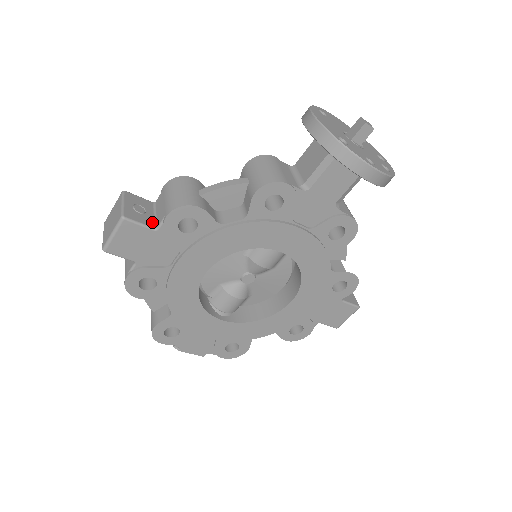
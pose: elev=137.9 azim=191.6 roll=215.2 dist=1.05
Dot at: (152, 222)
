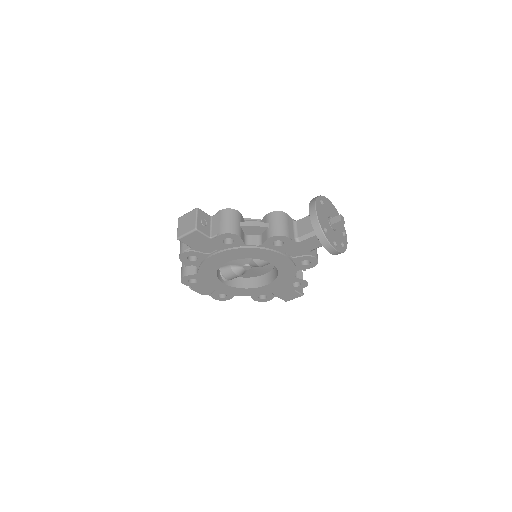
Dot at: (209, 232)
